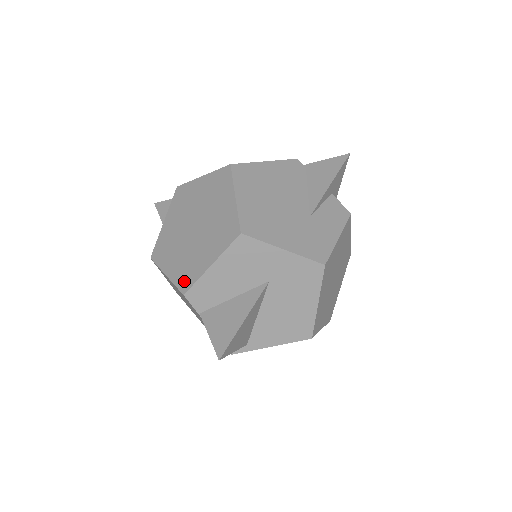
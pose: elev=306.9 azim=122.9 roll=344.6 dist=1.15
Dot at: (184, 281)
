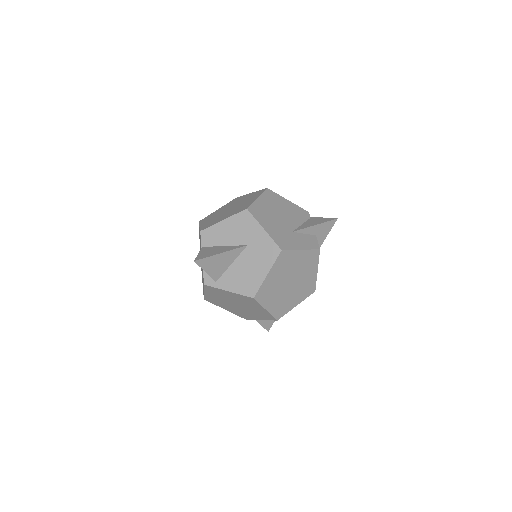
Dot at: (206, 226)
